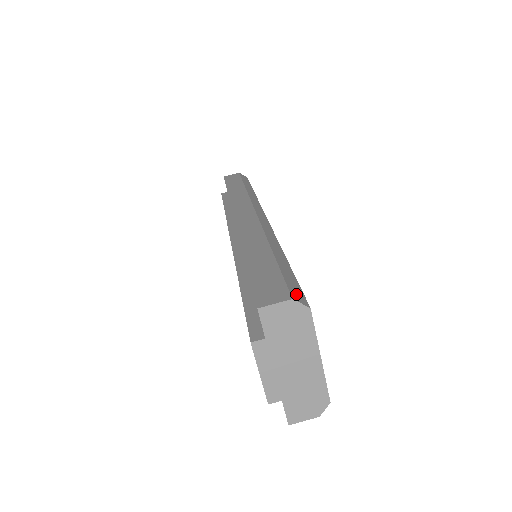
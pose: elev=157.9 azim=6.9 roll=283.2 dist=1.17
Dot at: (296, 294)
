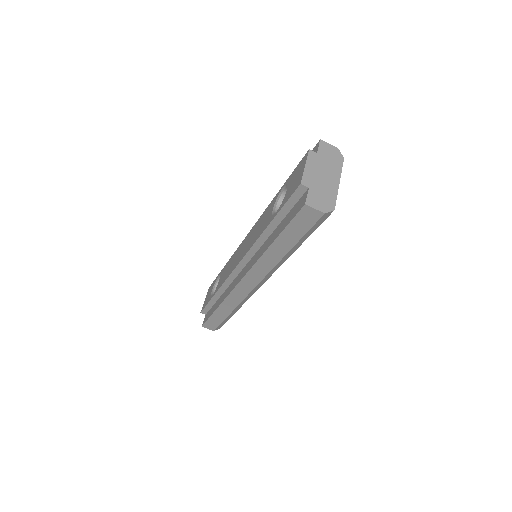
Dot at: occluded
